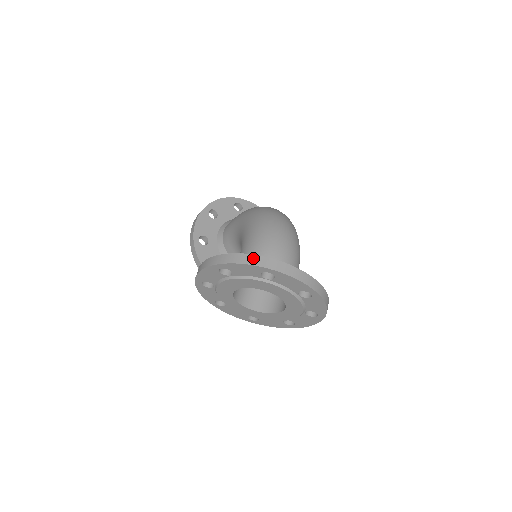
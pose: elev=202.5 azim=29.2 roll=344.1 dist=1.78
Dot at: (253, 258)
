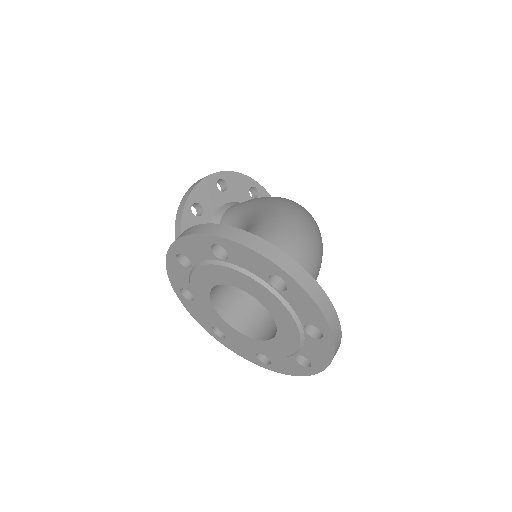
Dot at: (270, 248)
